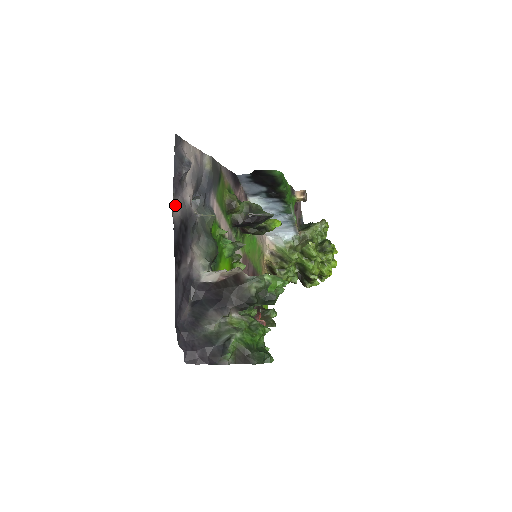
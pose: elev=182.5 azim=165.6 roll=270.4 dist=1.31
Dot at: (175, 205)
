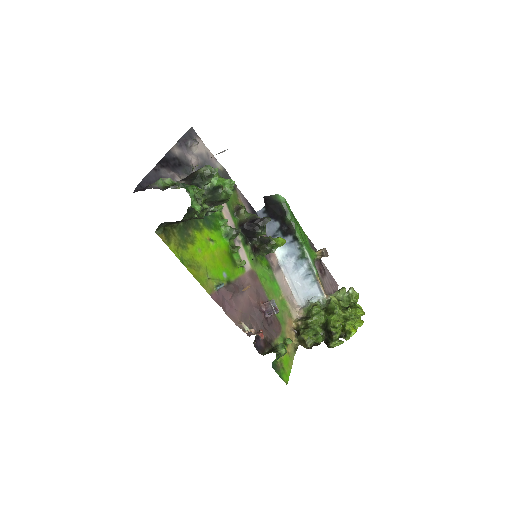
Dot at: (176, 150)
